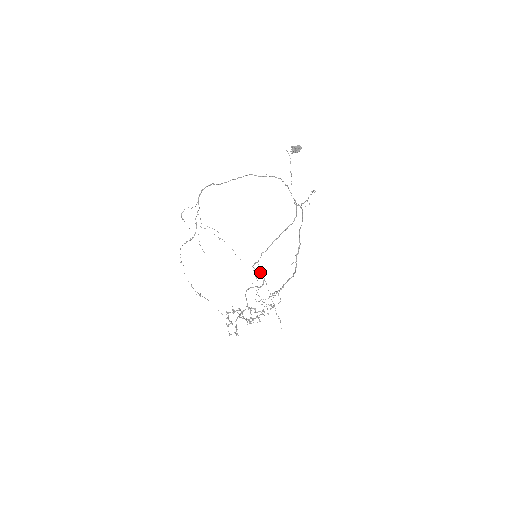
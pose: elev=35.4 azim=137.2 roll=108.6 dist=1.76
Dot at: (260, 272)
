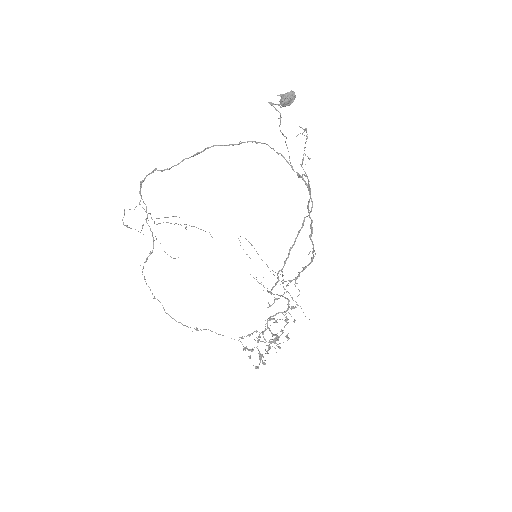
Dot at: (281, 295)
